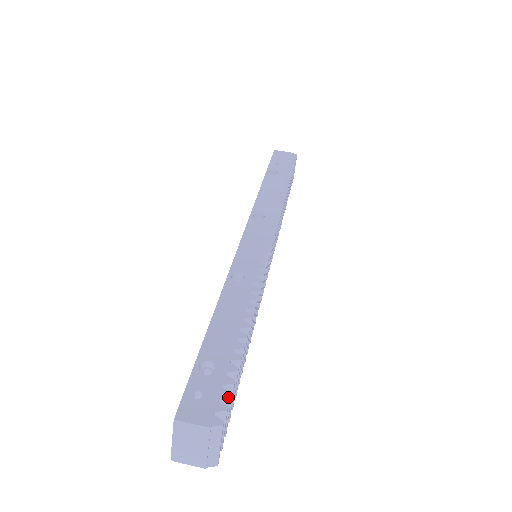
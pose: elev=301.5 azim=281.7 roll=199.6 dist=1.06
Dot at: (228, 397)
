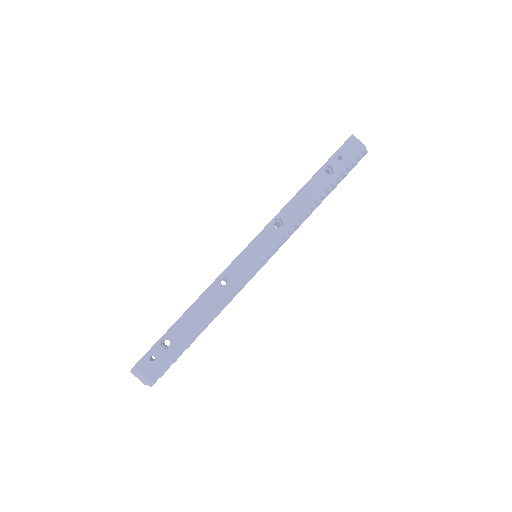
Dot at: (167, 368)
